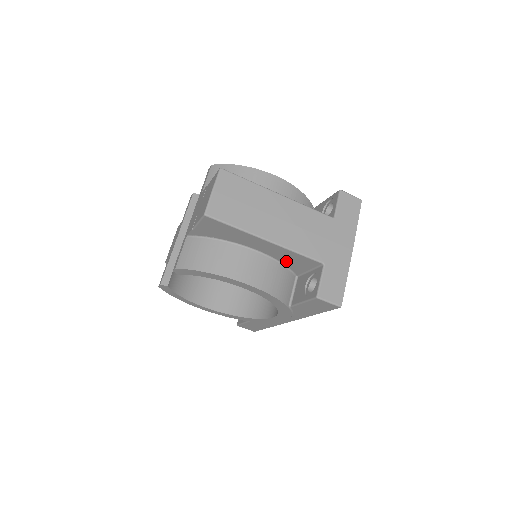
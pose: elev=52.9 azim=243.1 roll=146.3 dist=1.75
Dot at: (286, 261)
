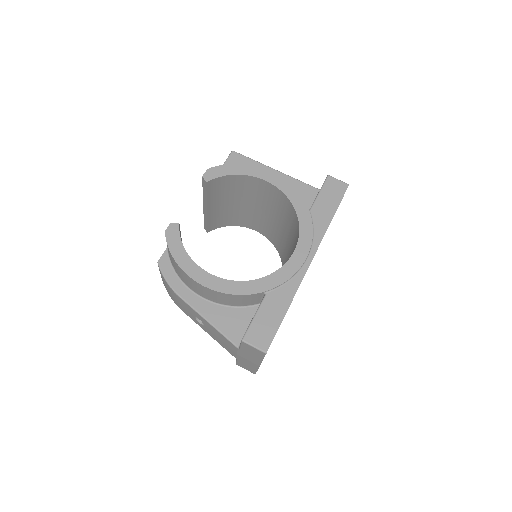
Dot at: occluded
